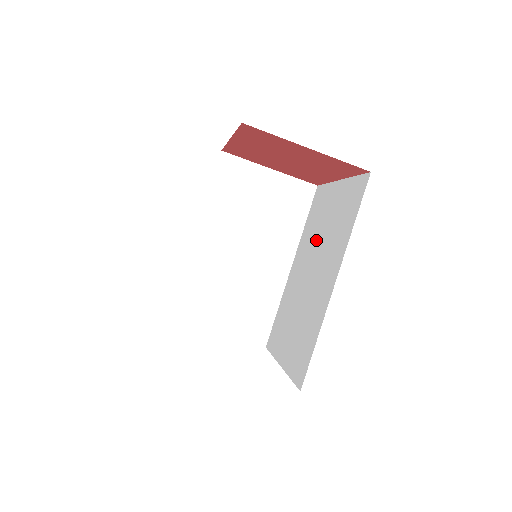
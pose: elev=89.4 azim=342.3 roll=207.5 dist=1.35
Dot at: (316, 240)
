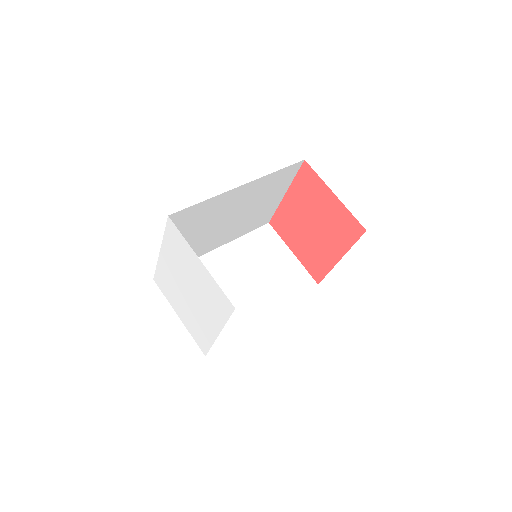
Dot at: occluded
